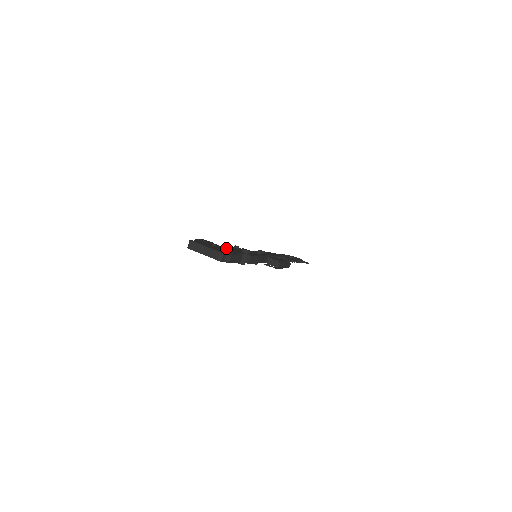
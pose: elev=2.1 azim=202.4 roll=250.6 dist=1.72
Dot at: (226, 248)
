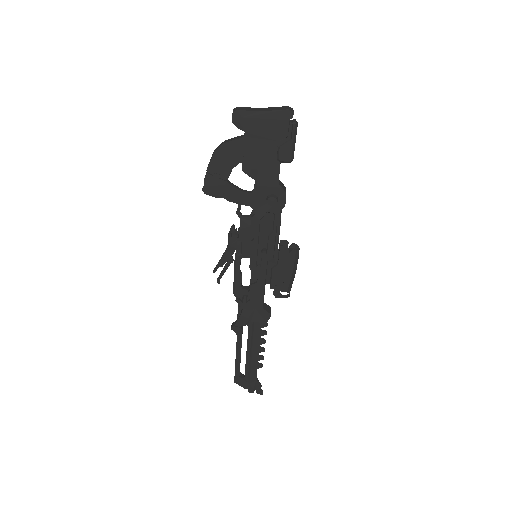
Dot at: occluded
